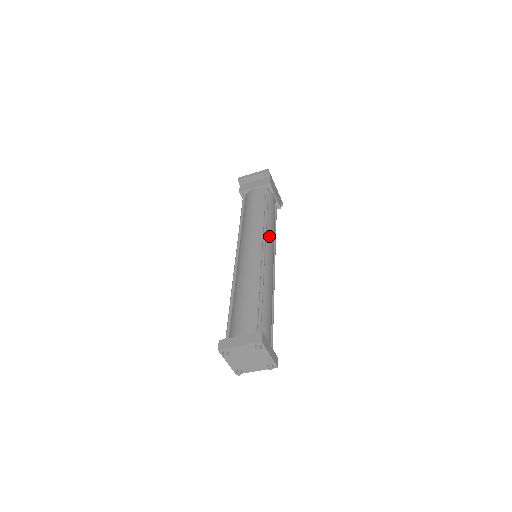
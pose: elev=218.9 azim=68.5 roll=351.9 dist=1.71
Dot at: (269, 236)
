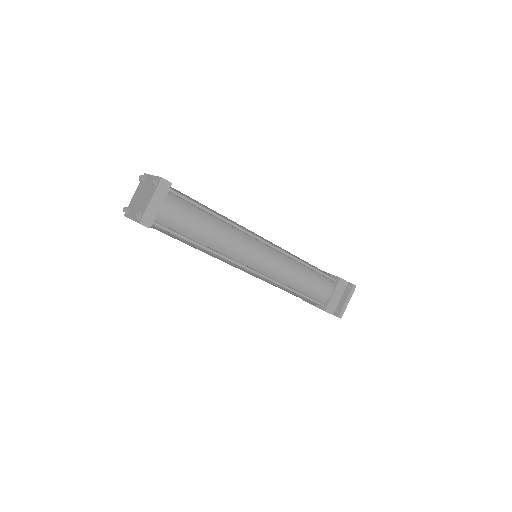
Dot at: occluded
